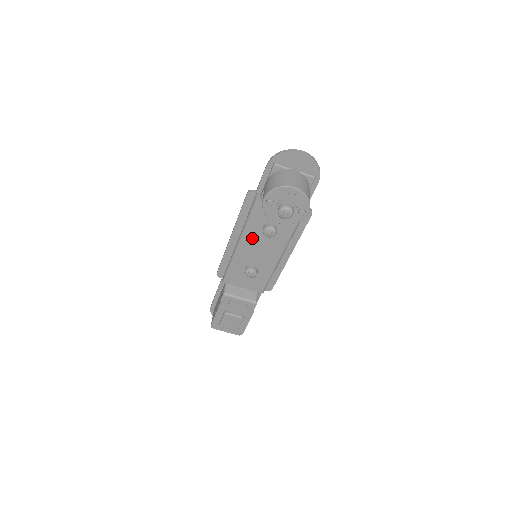
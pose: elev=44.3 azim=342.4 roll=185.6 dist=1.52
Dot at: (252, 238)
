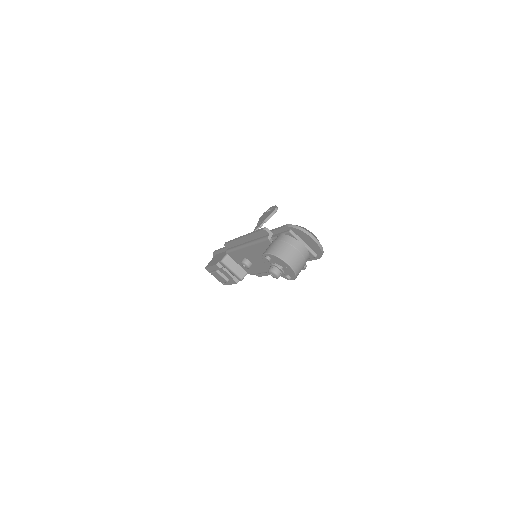
Dot at: (255, 251)
